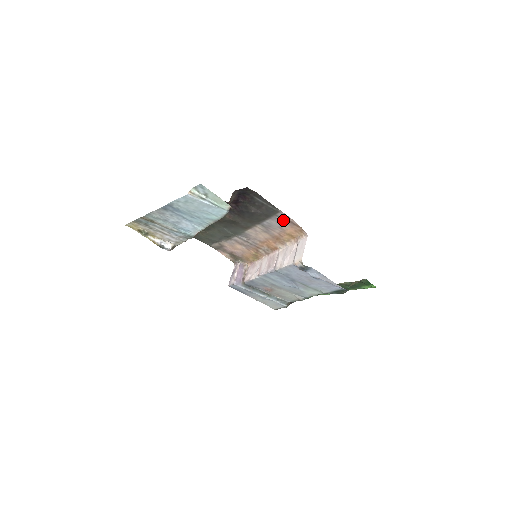
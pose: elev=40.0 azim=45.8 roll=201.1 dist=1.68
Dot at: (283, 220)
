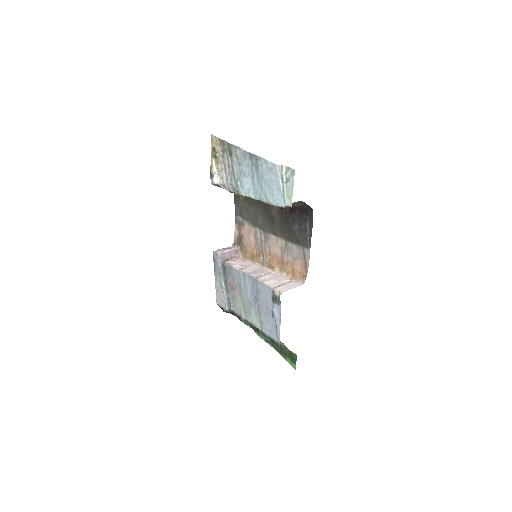
Dot at: (303, 256)
